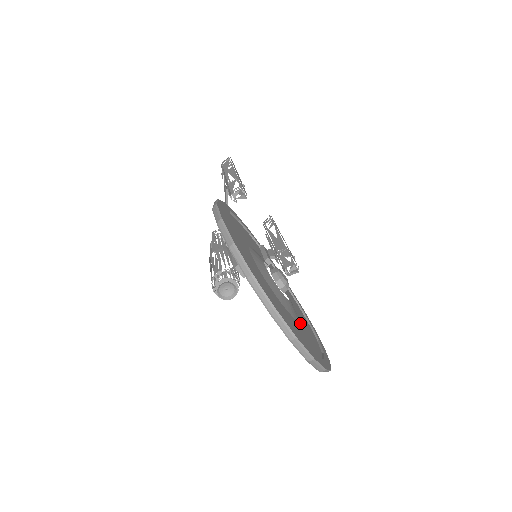
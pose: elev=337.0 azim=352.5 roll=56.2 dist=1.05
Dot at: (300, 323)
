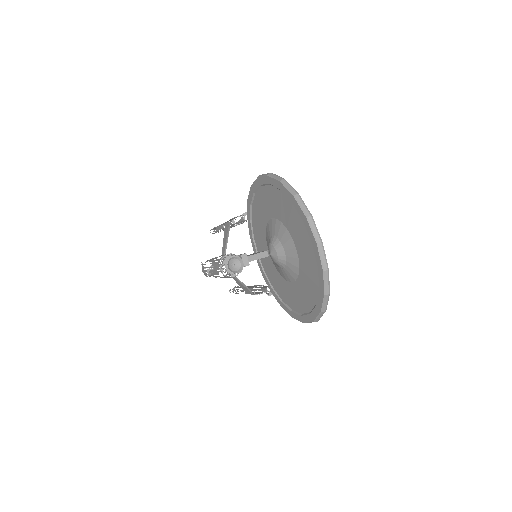
Dot at: occluded
